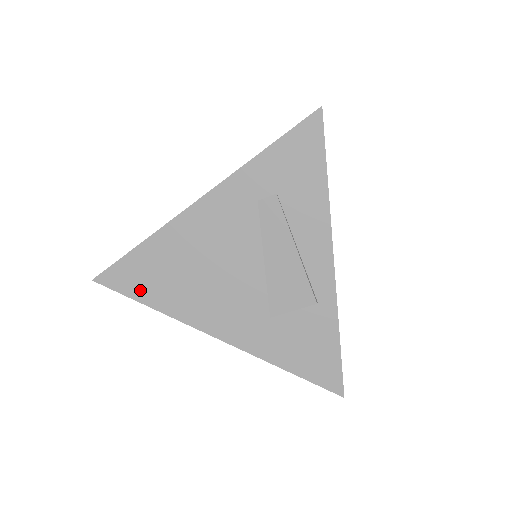
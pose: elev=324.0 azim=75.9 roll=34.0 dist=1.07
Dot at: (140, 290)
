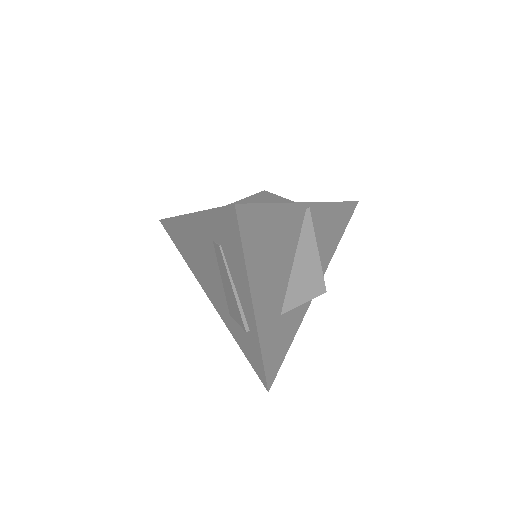
Dot at: (177, 243)
